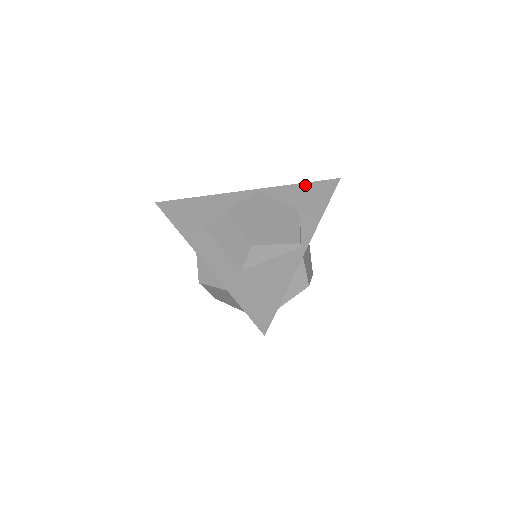
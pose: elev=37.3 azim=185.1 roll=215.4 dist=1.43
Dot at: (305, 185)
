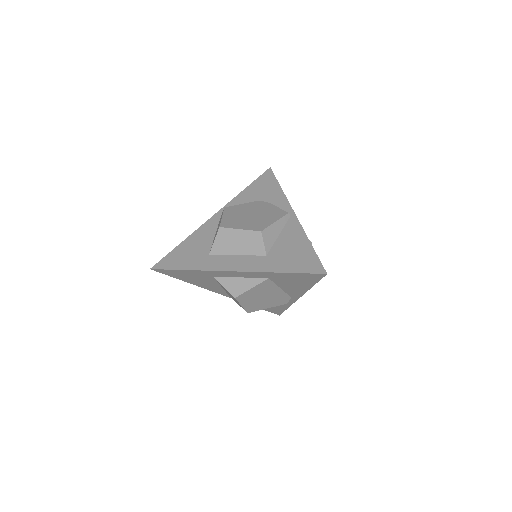
Dot at: (251, 186)
